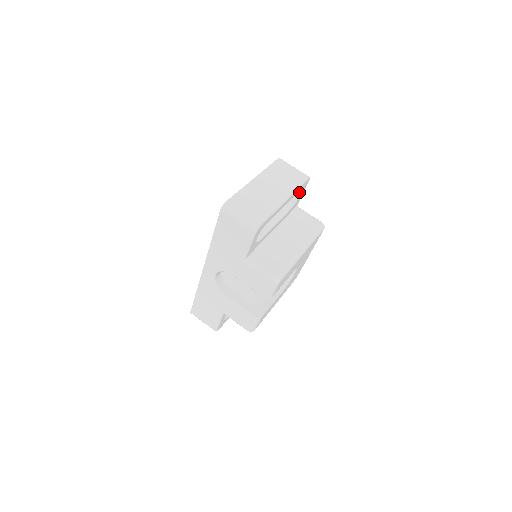
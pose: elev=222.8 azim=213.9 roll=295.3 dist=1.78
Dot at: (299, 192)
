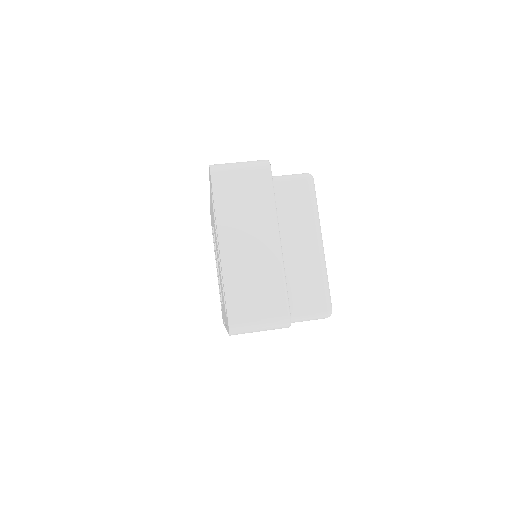
Dot at: occluded
